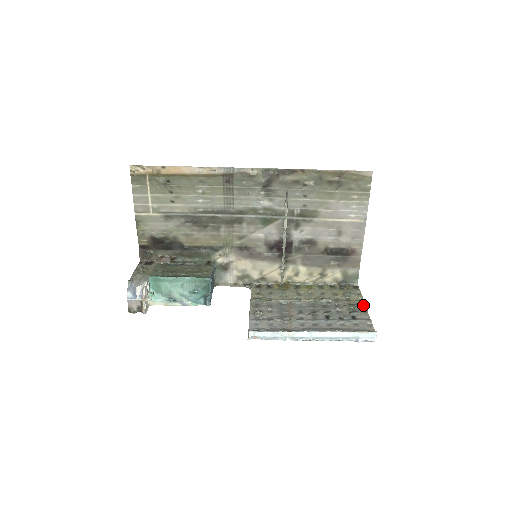
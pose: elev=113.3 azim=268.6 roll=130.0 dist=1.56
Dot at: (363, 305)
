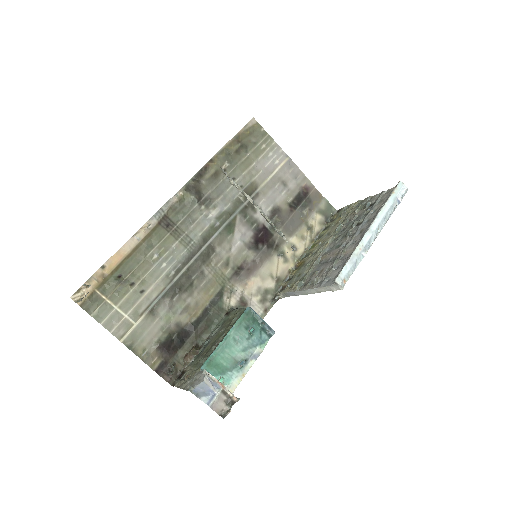
Dot at: (362, 201)
